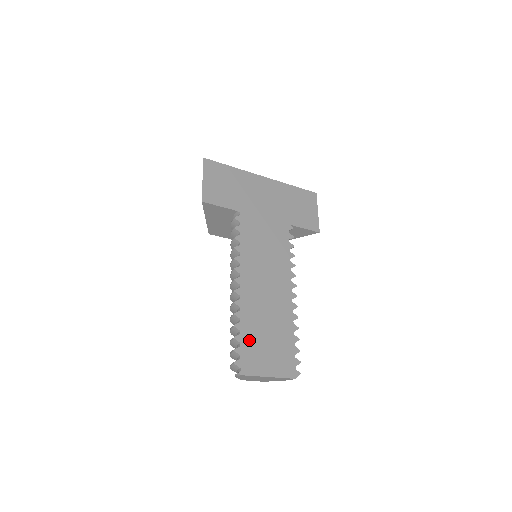
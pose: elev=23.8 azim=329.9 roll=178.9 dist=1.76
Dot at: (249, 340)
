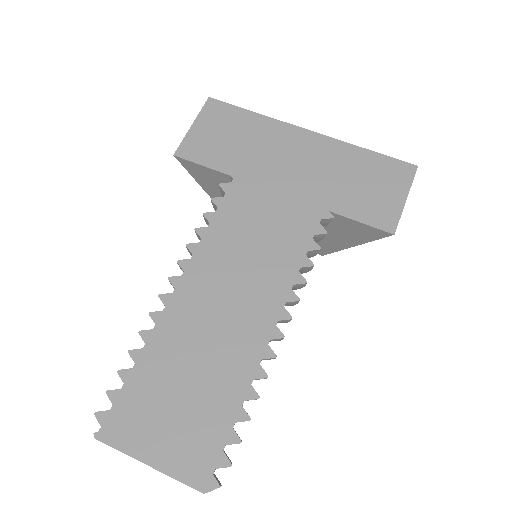
Dot at: (143, 384)
